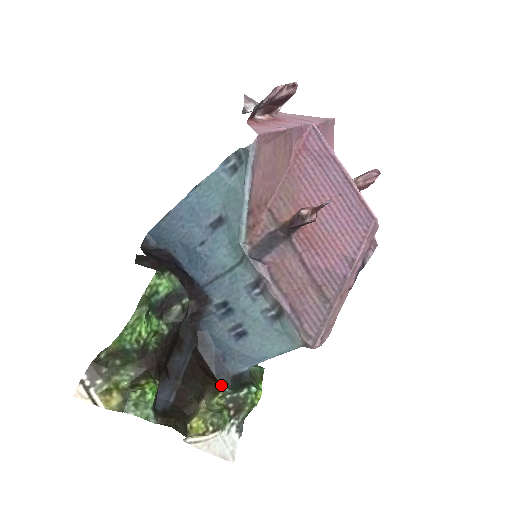
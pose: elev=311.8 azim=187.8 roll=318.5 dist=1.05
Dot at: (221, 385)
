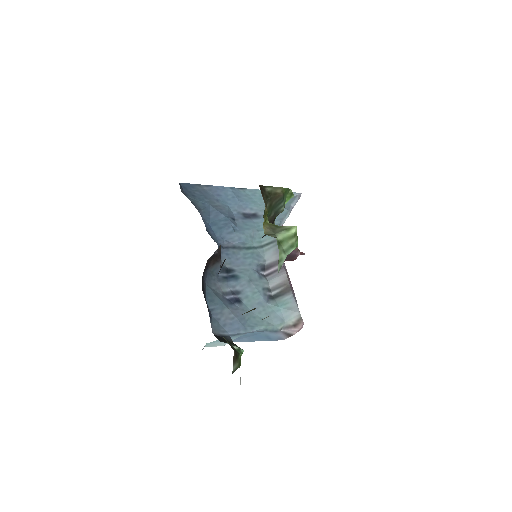
Dot at: occluded
